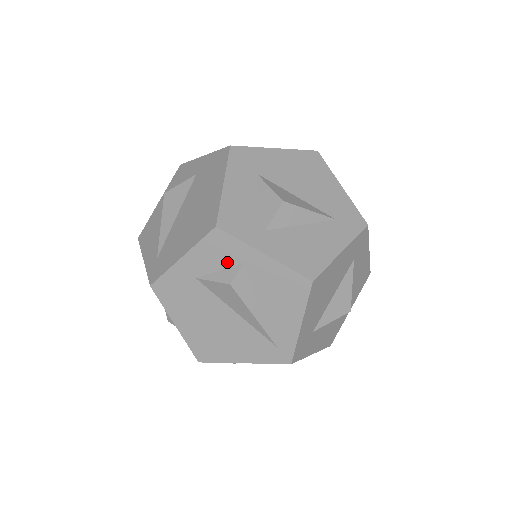
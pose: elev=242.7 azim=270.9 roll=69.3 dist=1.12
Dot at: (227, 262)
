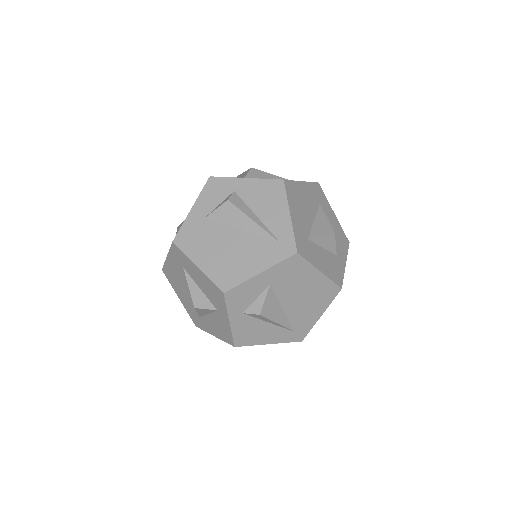
Dot at: (223, 196)
